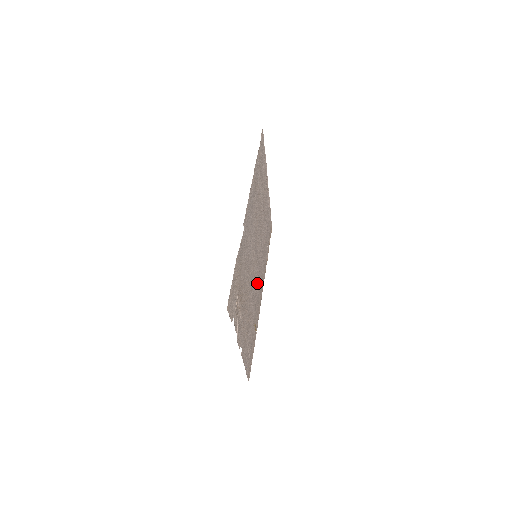
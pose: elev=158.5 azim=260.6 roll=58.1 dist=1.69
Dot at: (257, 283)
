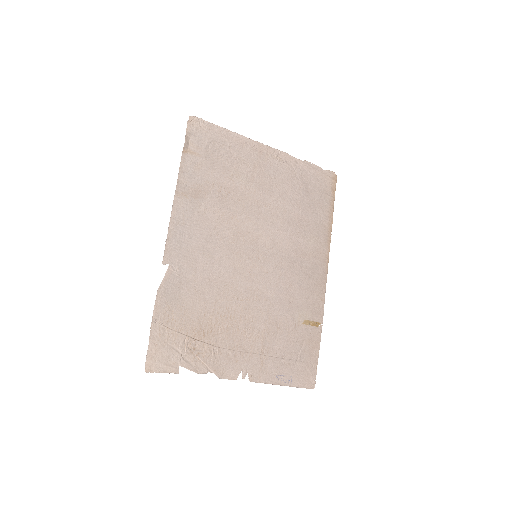
Dot at: (287, 276)
